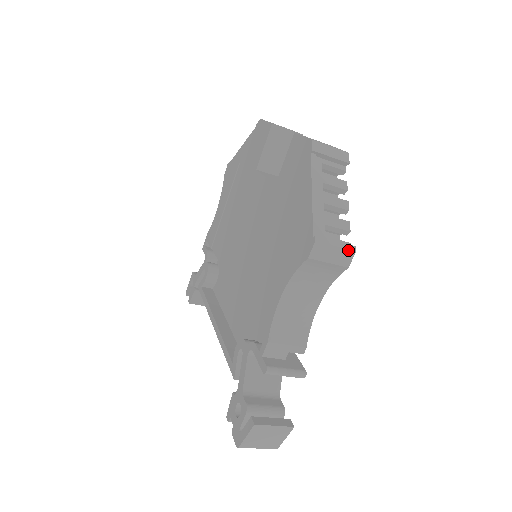
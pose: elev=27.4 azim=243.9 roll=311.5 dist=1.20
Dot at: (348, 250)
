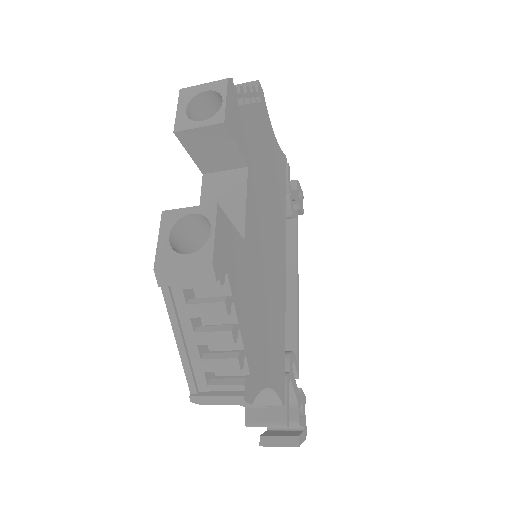
Dot at: (234, 402)
